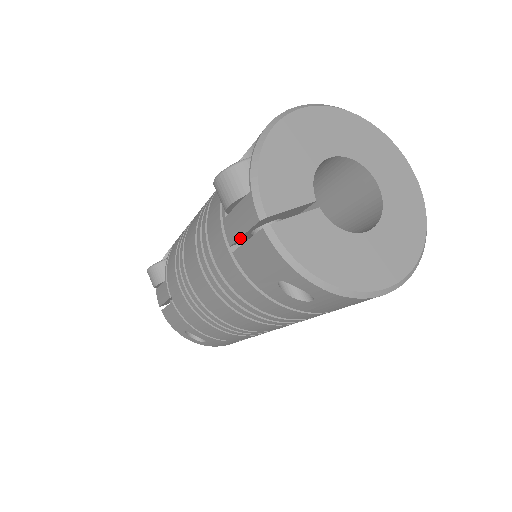
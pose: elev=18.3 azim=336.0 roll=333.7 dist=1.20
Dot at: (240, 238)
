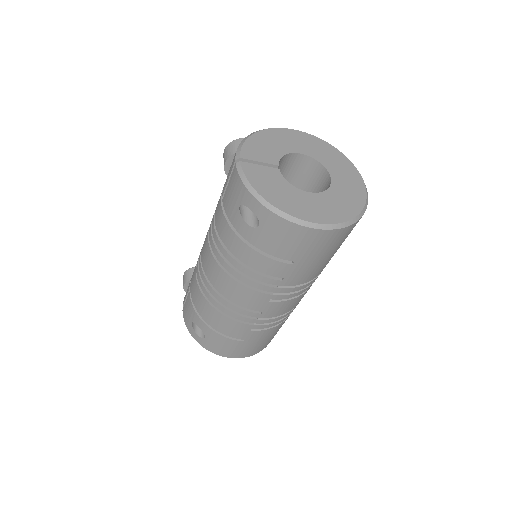
Dot at: (227, 185)
